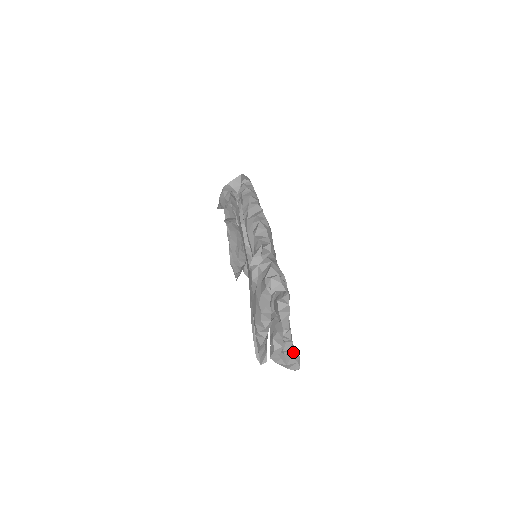
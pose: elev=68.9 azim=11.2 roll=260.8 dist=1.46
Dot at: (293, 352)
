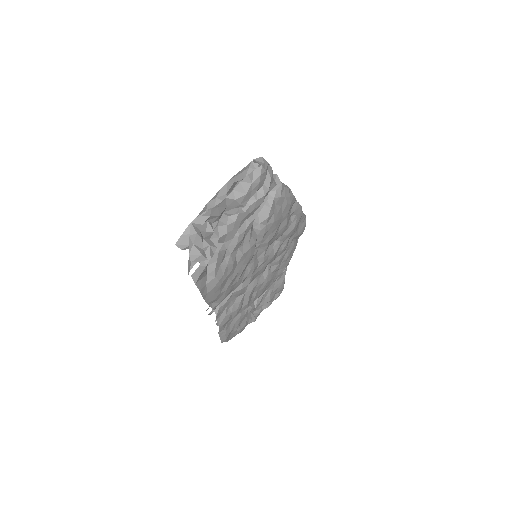
Dot at: (208, 253)
